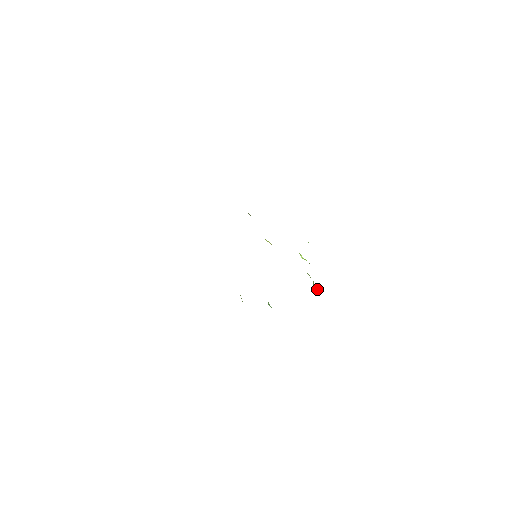
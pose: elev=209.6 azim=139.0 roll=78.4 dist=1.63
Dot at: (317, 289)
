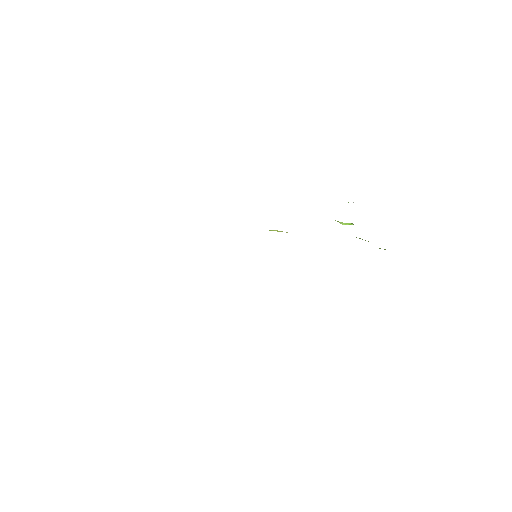
Dot at: (384, 249)
